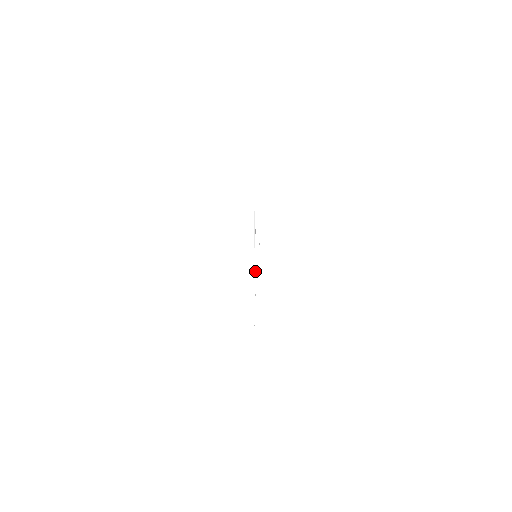
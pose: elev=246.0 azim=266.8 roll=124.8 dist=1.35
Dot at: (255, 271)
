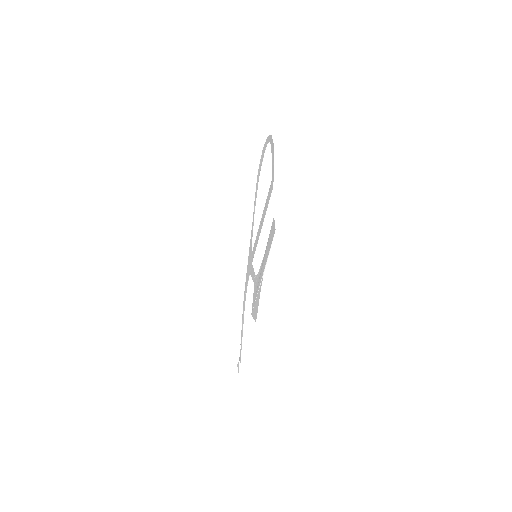
Dot at: (252, 276)
